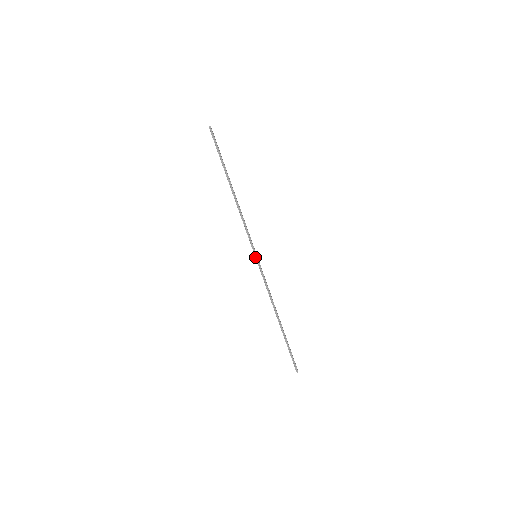
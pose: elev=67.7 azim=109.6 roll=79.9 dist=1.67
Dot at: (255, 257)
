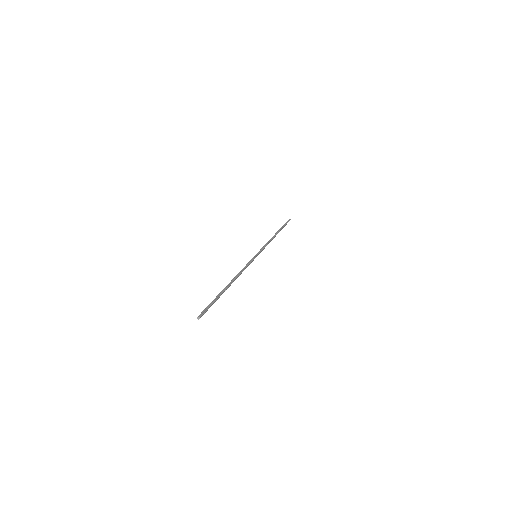
Dot at: (255, 255)
